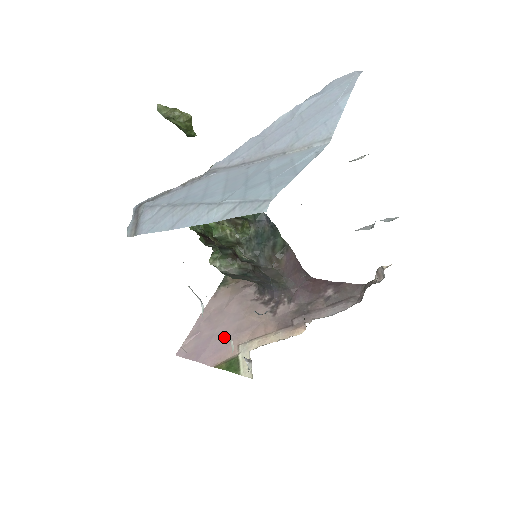
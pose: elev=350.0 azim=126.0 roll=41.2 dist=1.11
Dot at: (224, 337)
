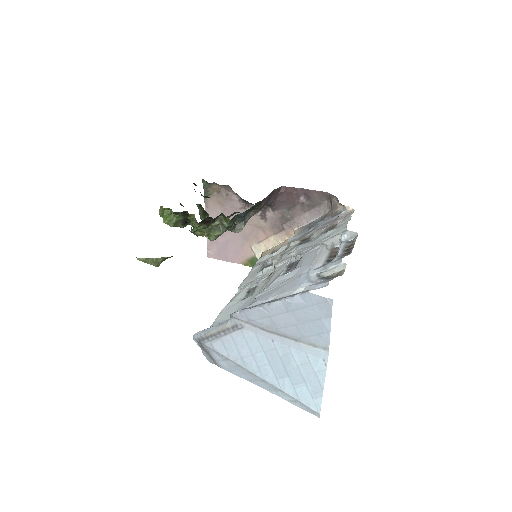
Dot at: (236, 242)
